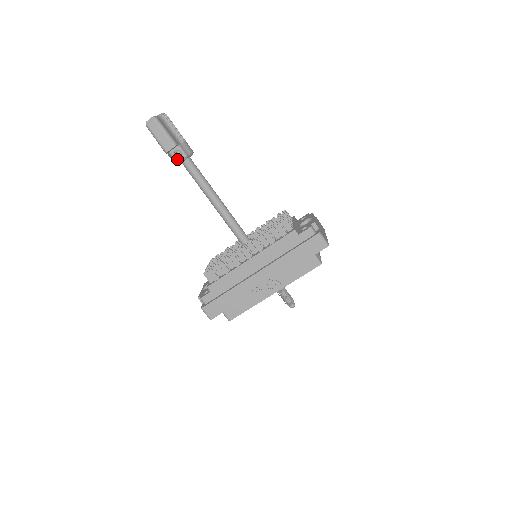
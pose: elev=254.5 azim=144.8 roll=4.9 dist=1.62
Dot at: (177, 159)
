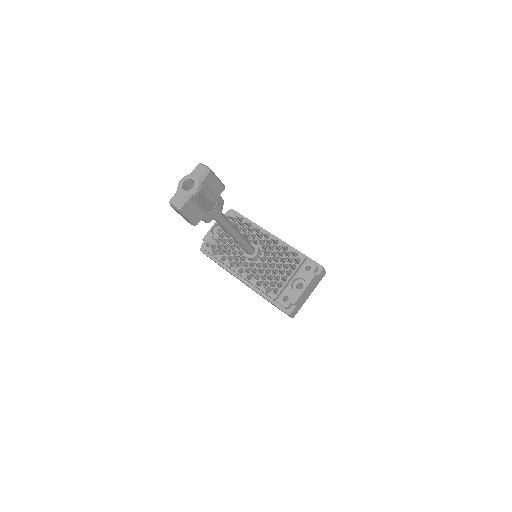
Dot at: occluded
